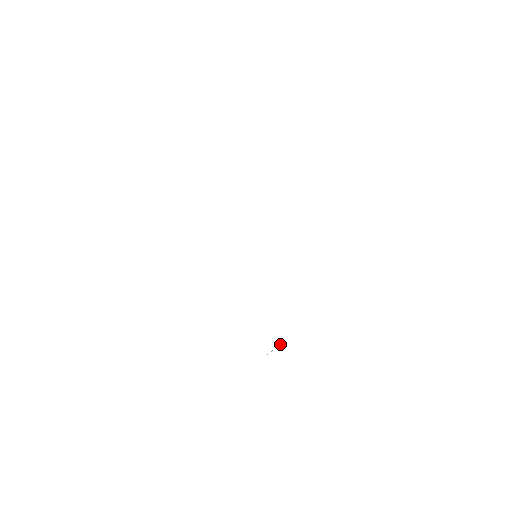
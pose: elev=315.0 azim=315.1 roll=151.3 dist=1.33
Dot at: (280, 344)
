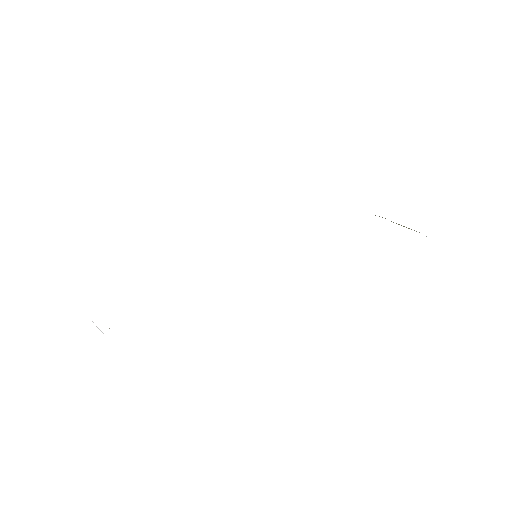
Dot at: occluded
